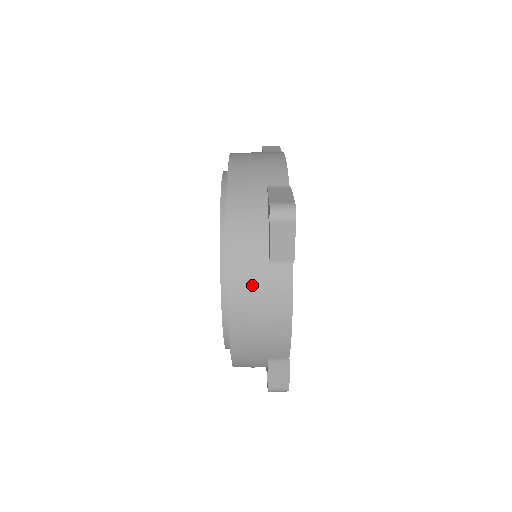
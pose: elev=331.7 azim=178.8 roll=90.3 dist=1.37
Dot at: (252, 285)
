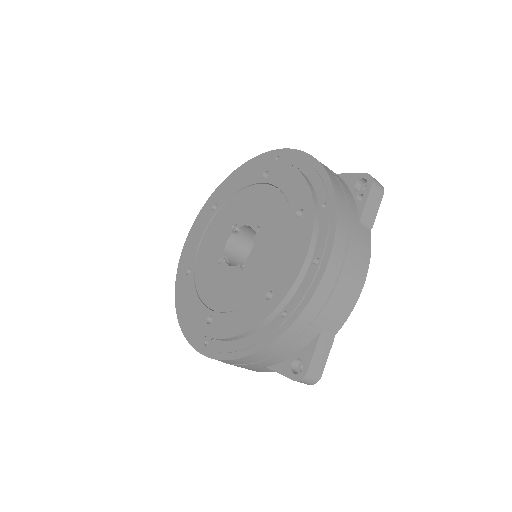
Dot at: (350, 233)
